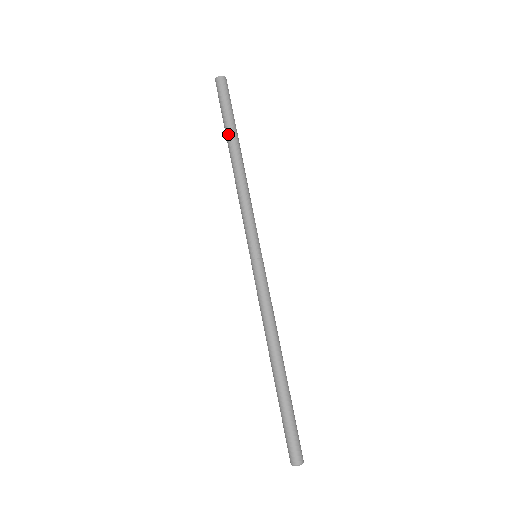
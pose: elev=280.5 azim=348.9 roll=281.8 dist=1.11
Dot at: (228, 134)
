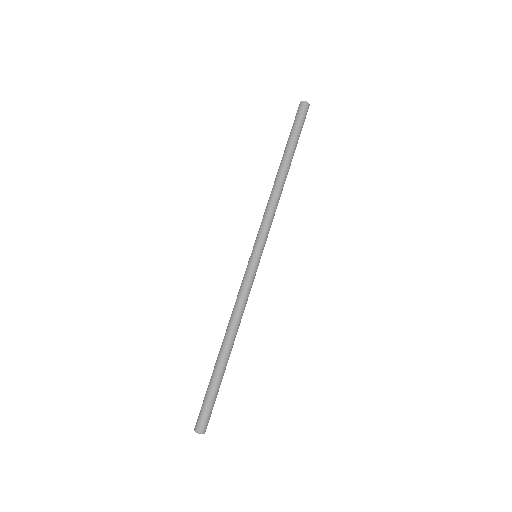
Dot at: (287, 150)
